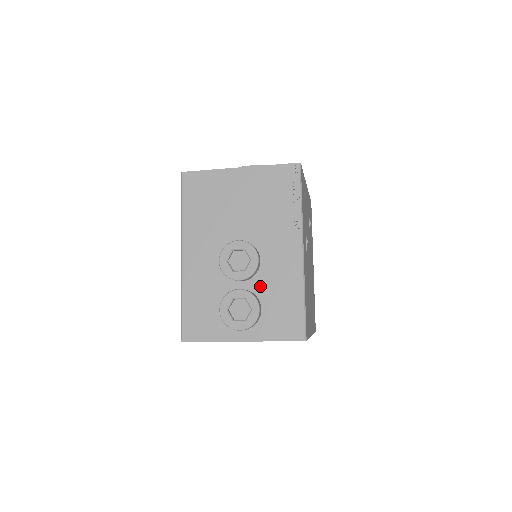
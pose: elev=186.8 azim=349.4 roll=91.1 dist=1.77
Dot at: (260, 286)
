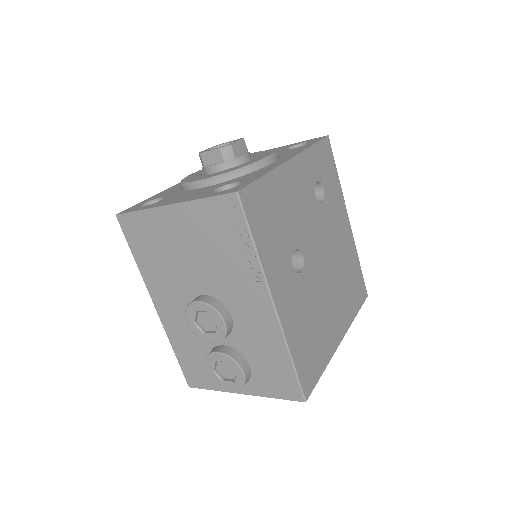
Dot at: (240, 343)
